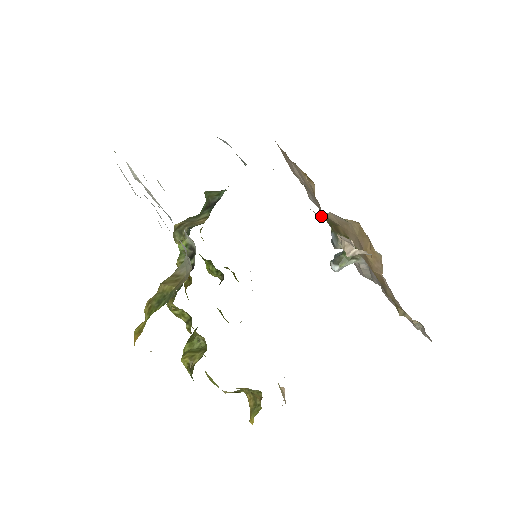
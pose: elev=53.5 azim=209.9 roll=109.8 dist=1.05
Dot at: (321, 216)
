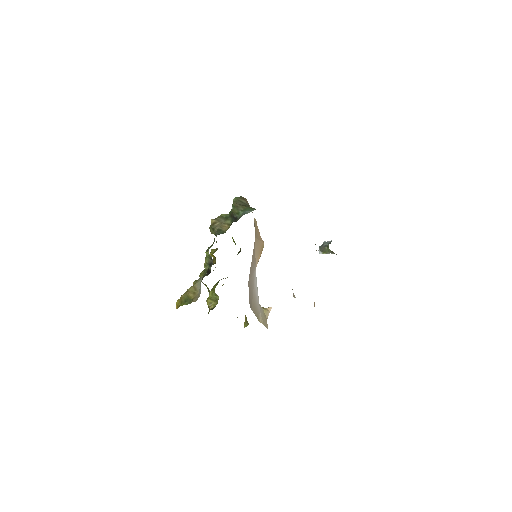
Dot at: occluded
